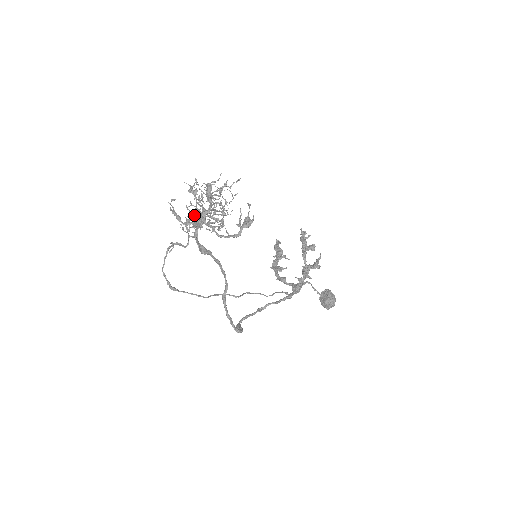
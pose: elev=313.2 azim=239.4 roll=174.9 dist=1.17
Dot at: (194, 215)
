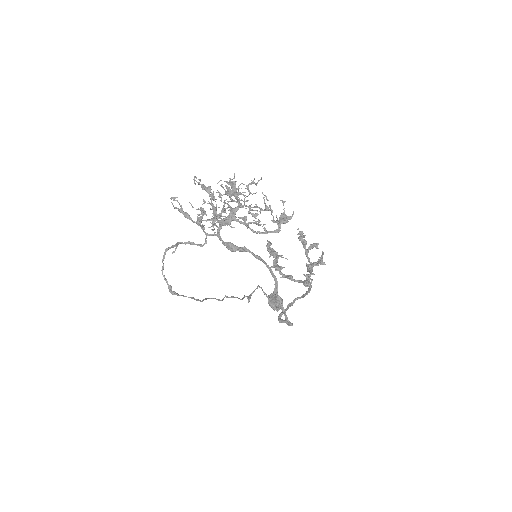
Dot at: occluded
